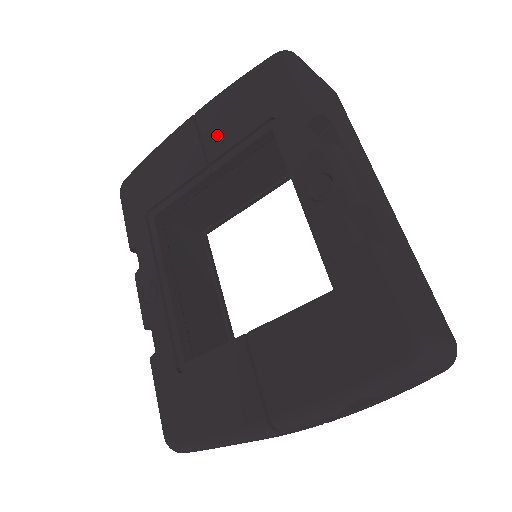
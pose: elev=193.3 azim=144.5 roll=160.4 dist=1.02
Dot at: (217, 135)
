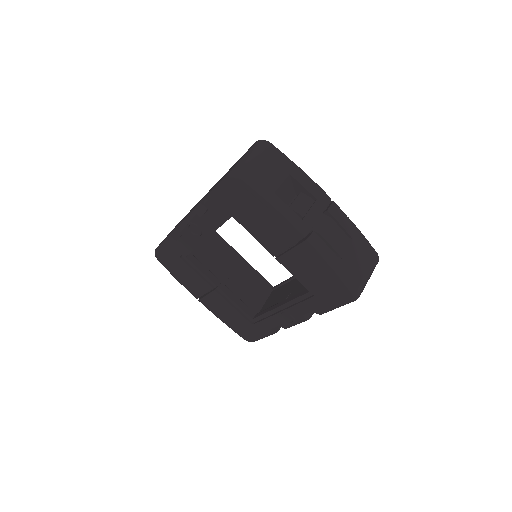
Dot at: (296, 262)
